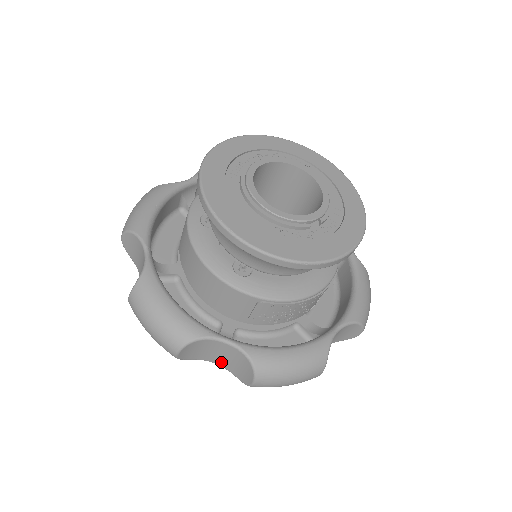
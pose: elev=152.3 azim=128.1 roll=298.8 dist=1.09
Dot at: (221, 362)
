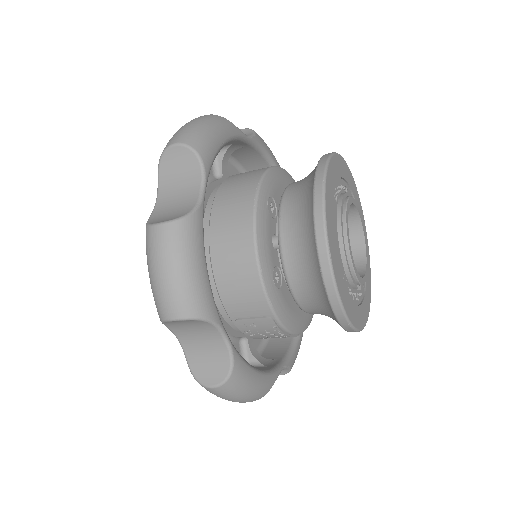
Dot at: (189, 345)
